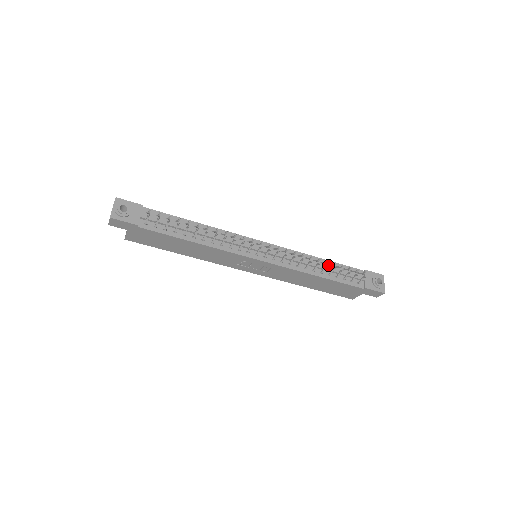
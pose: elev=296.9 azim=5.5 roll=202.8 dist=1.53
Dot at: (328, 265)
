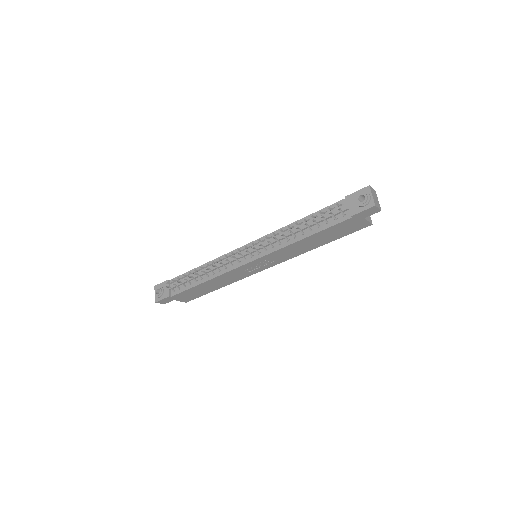
Dot at: (308, 221)
